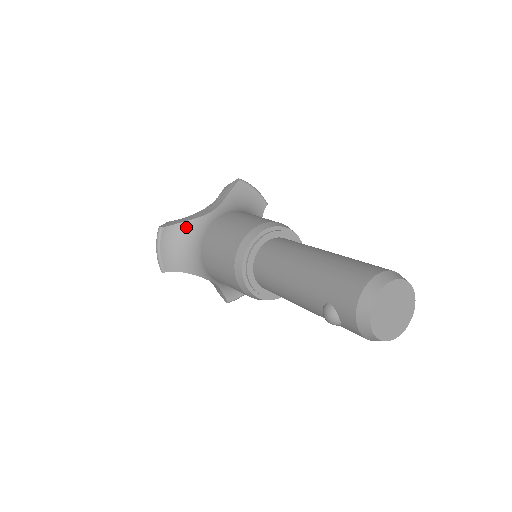
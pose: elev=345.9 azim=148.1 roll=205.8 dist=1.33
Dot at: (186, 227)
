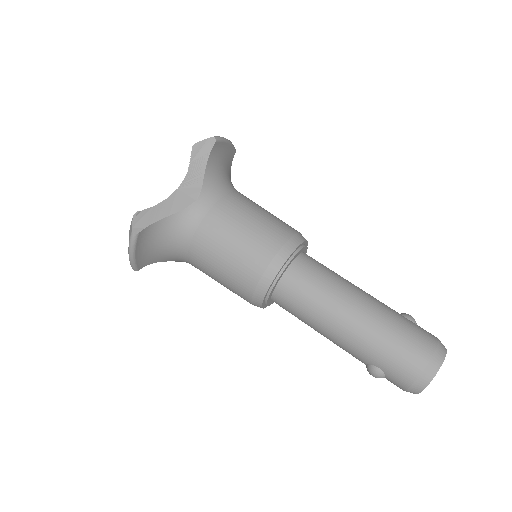
Dot at: (165, 224)
